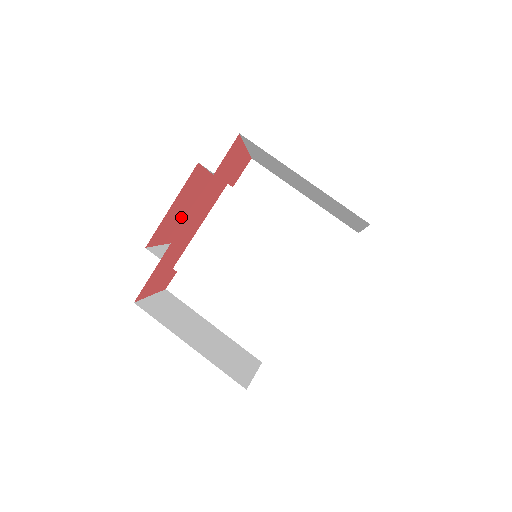
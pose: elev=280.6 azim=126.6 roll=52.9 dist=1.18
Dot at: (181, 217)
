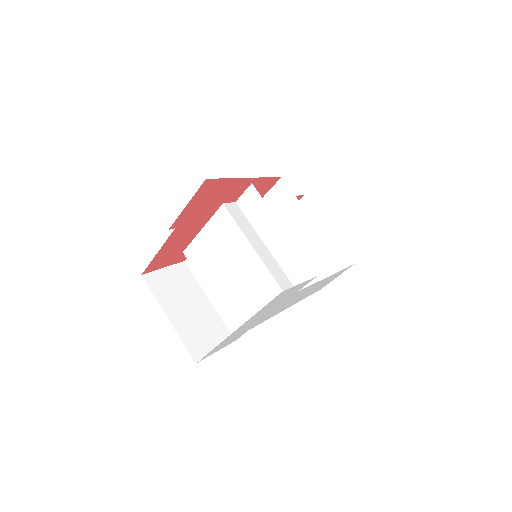
Dot at: occluded
